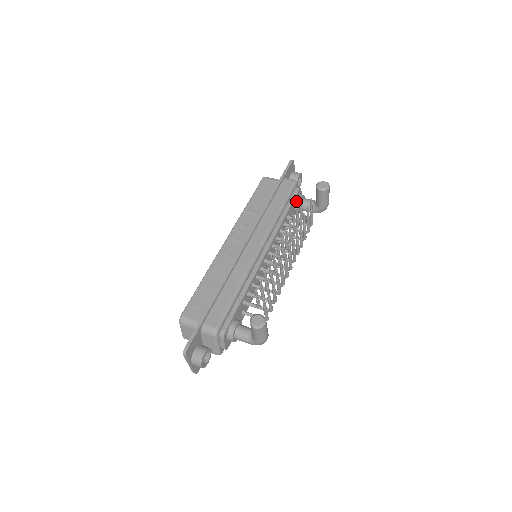
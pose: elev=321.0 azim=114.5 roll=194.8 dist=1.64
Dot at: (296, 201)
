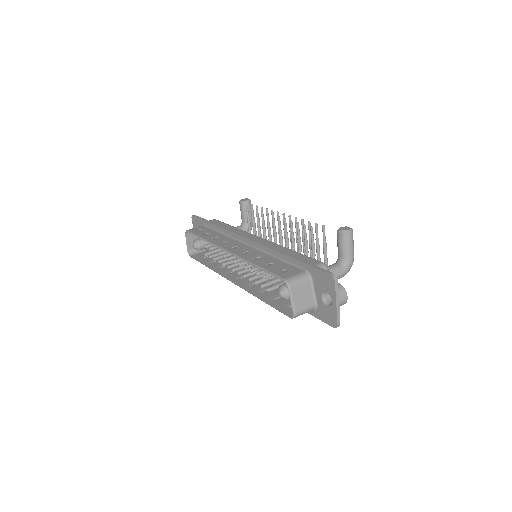
Dot at: occluded
